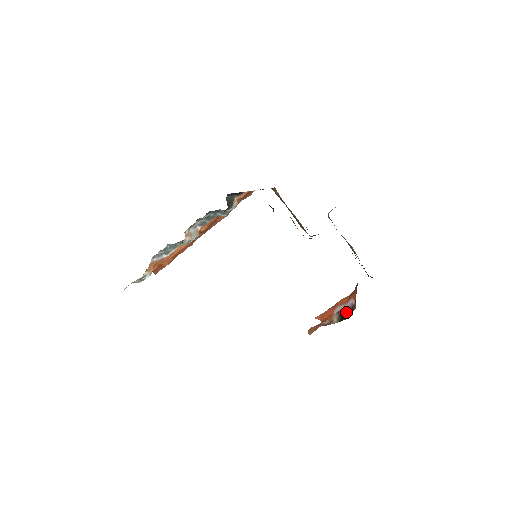
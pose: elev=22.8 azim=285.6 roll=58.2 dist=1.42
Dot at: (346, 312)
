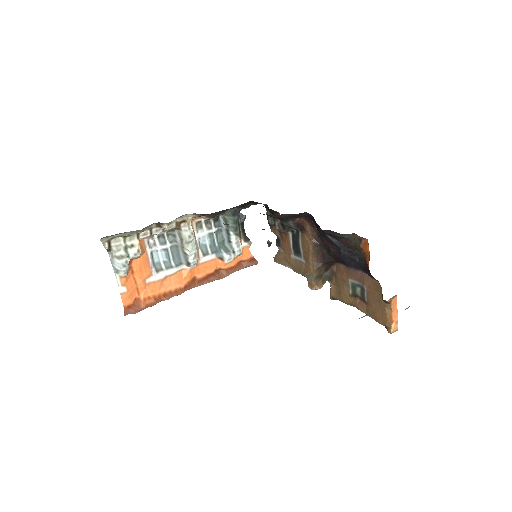
Dot at: occluded
